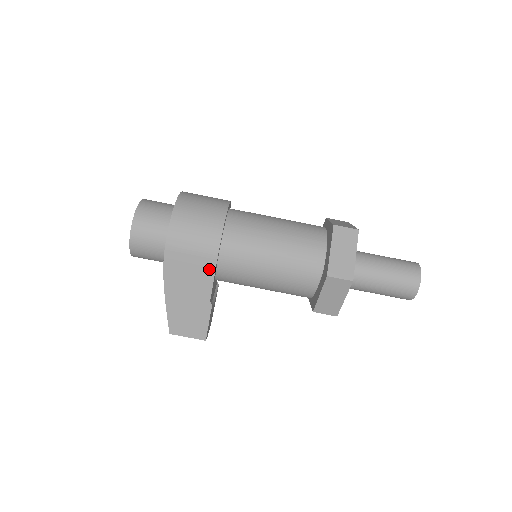
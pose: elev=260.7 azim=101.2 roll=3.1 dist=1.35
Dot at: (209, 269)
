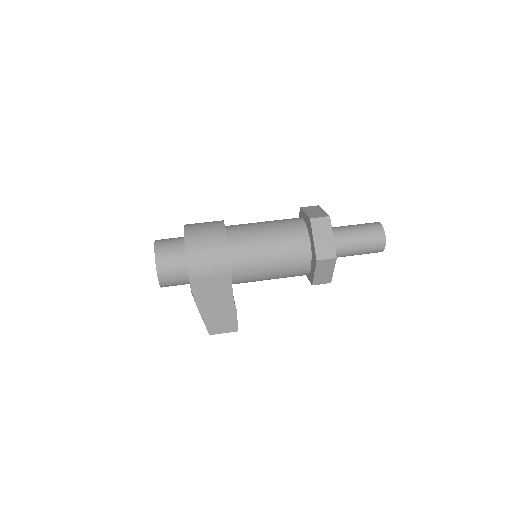
Dot at: (227, 282)
